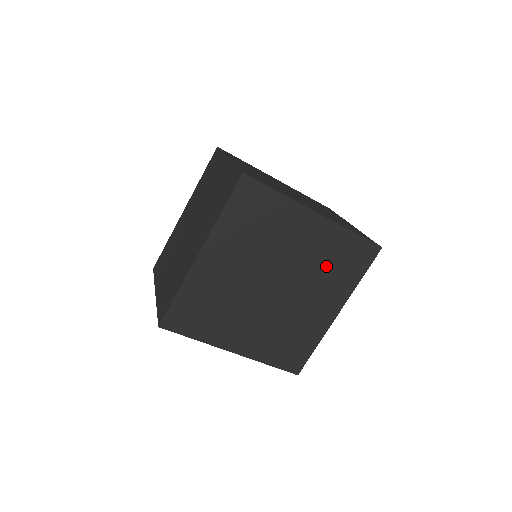
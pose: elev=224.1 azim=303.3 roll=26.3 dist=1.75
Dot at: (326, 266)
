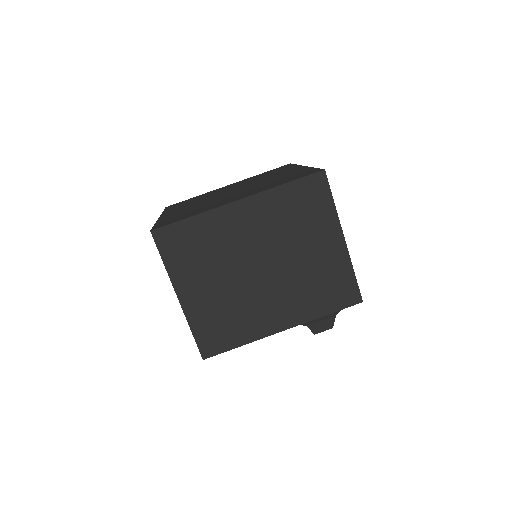
Dot at: (261, 177)
